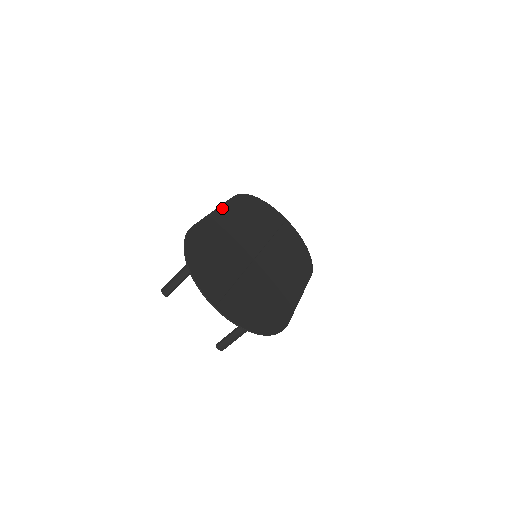
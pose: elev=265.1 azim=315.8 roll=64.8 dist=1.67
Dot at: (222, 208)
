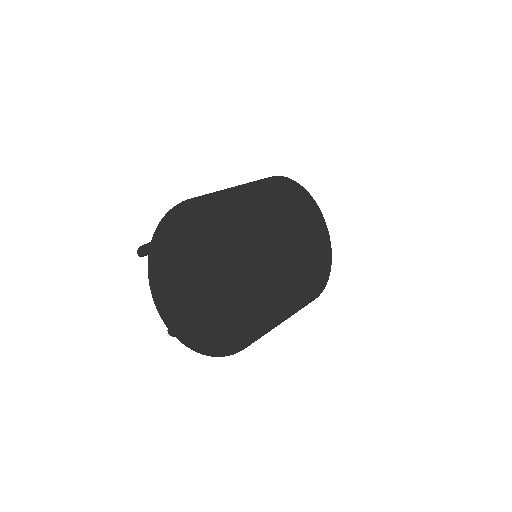
Dot at: (245, 187)
